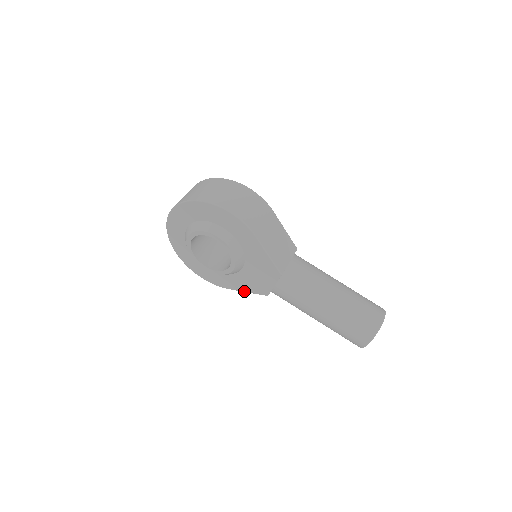
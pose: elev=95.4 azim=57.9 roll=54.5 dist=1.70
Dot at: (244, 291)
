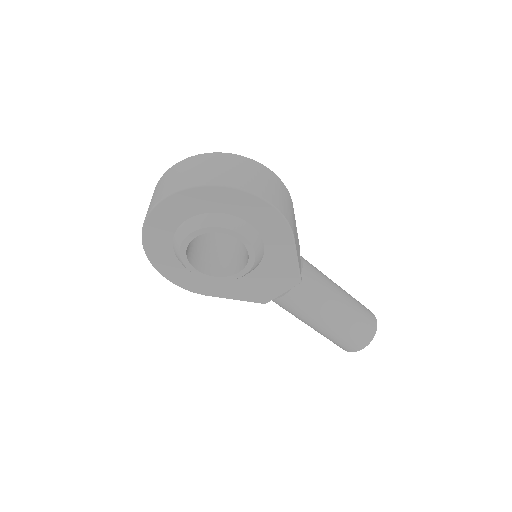
Dot at: (233, 299)
